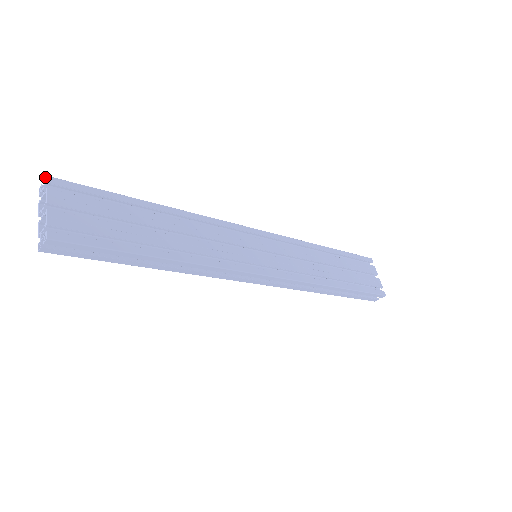
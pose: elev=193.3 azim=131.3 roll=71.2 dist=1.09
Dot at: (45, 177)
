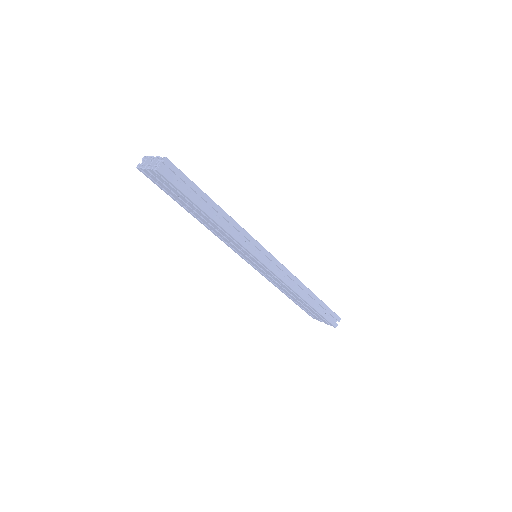
Dot at: (143, 157)
